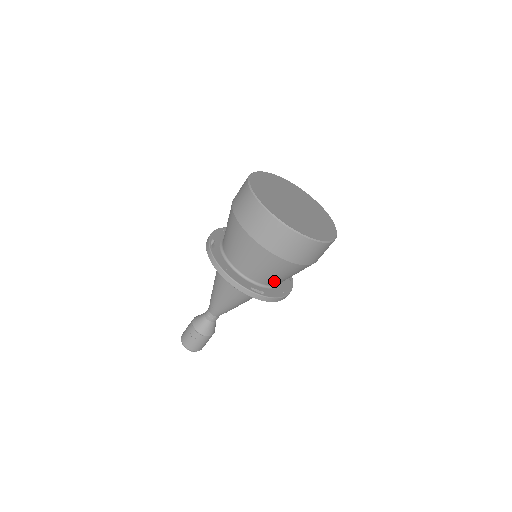
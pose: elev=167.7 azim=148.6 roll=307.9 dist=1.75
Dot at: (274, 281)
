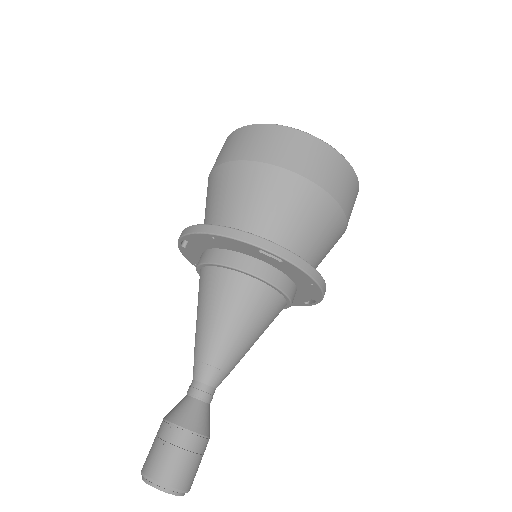
Dot at: (296, 244)
